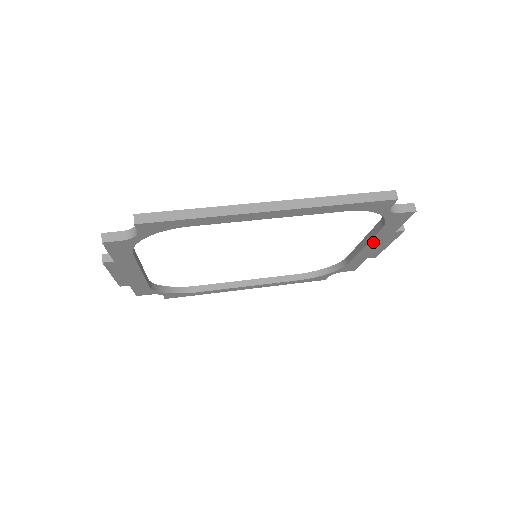
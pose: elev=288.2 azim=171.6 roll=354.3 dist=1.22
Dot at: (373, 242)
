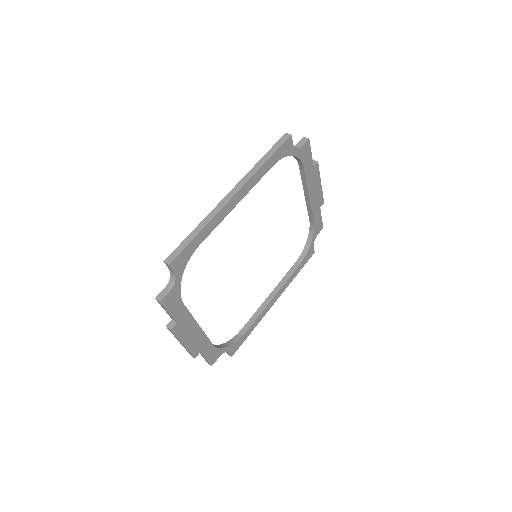
Dot at: (310, 187)
